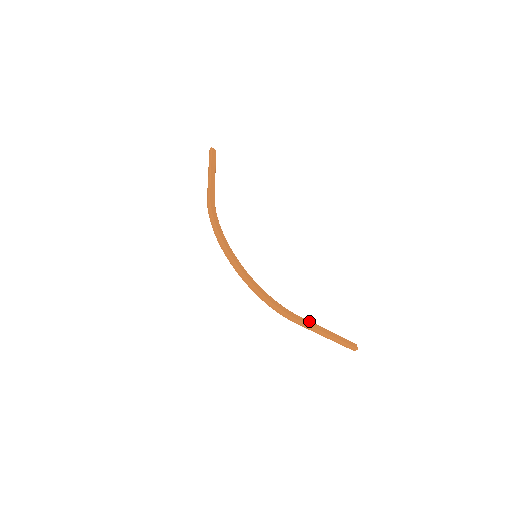
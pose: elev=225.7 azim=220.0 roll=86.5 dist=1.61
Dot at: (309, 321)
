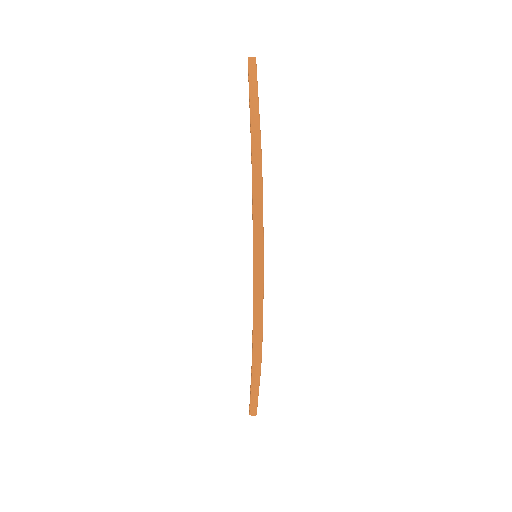
Dot at: occluded
